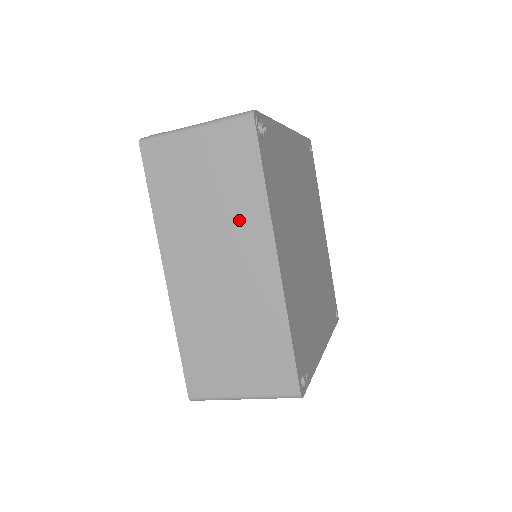
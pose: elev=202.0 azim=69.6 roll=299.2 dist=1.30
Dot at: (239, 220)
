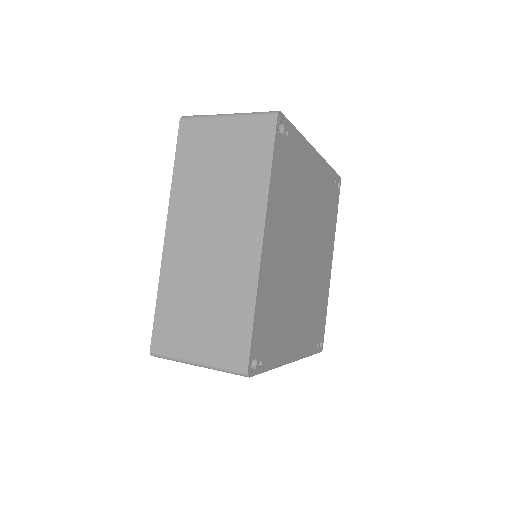
Dot at: (240, 200)
